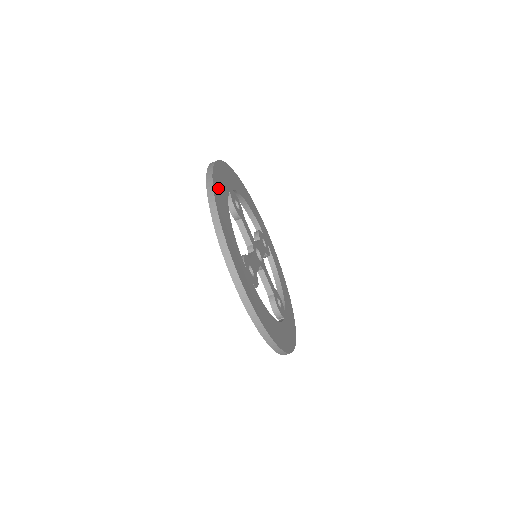
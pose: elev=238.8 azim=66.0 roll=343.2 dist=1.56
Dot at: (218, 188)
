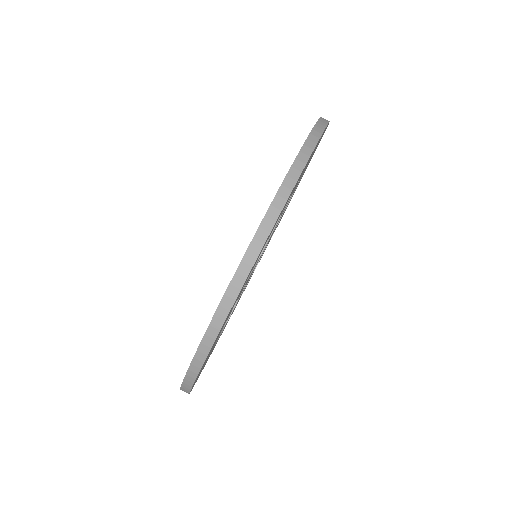
Dot at: occluded
